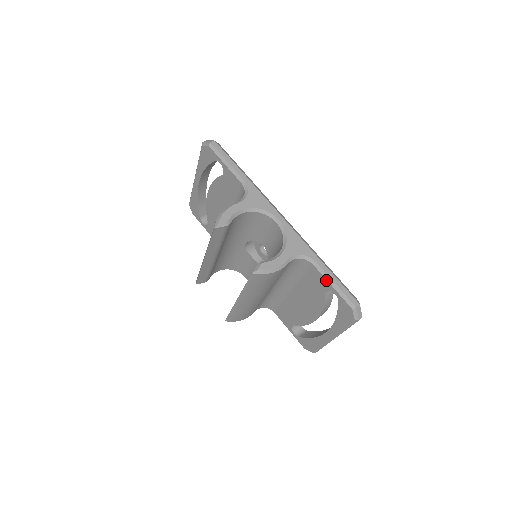
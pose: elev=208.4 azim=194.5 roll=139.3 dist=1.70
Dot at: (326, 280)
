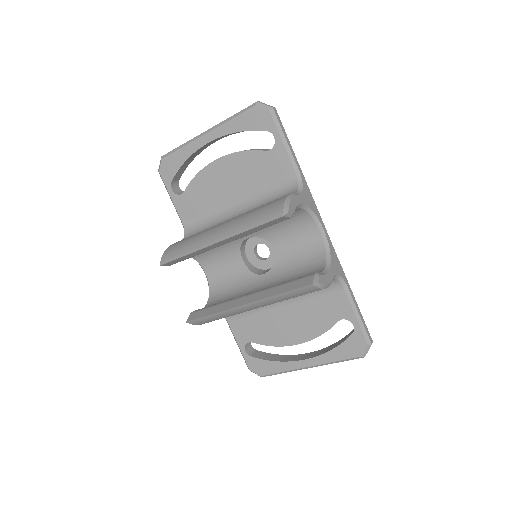
Dot at: (352, 309)
